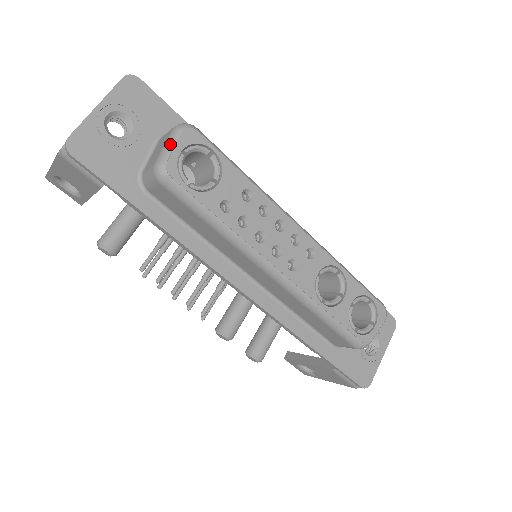
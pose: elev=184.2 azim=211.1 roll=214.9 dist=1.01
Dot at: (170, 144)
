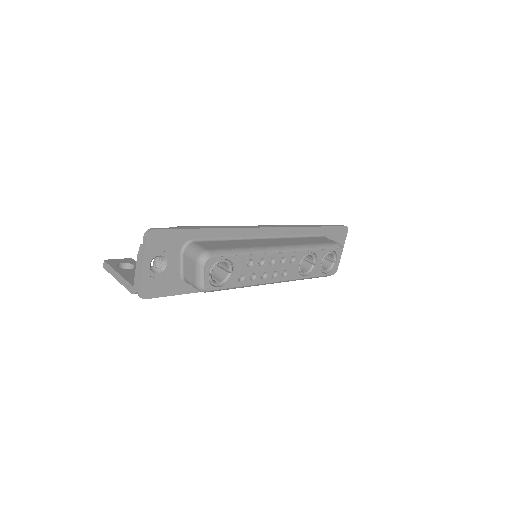
Dot at: (201, 275)
